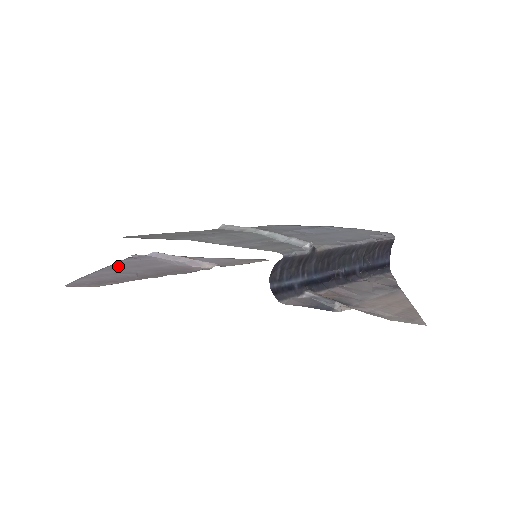
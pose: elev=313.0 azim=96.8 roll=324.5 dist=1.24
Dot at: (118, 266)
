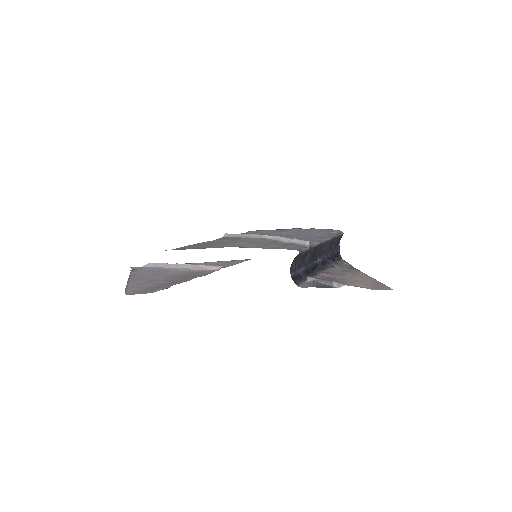
Dot at: (138, 277)
